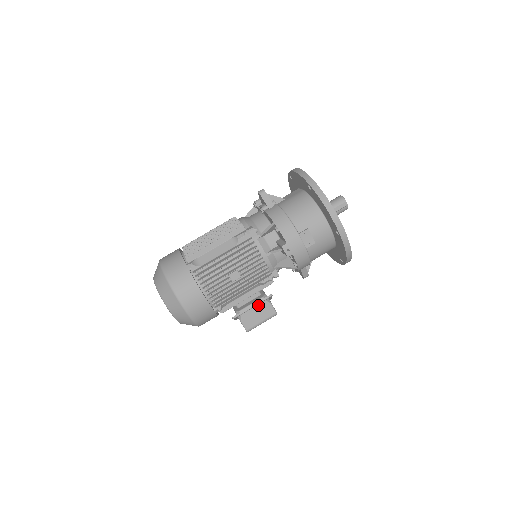
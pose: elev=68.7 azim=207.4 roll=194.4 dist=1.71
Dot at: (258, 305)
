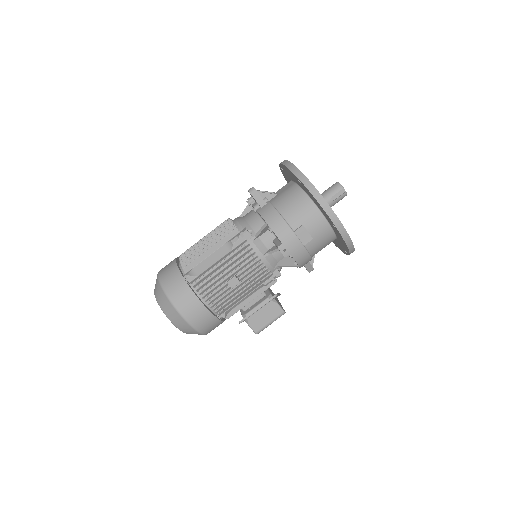
Dot at: (264, 306)
